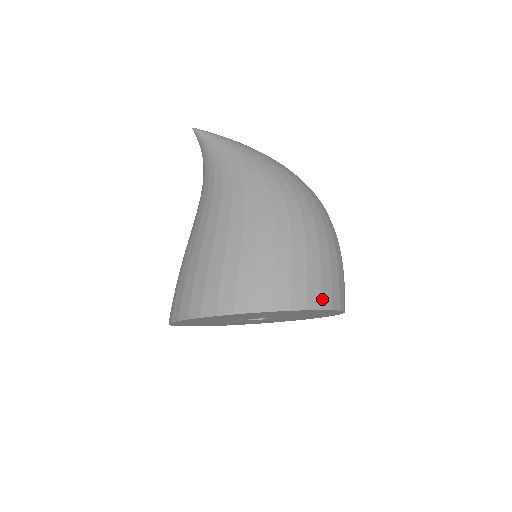
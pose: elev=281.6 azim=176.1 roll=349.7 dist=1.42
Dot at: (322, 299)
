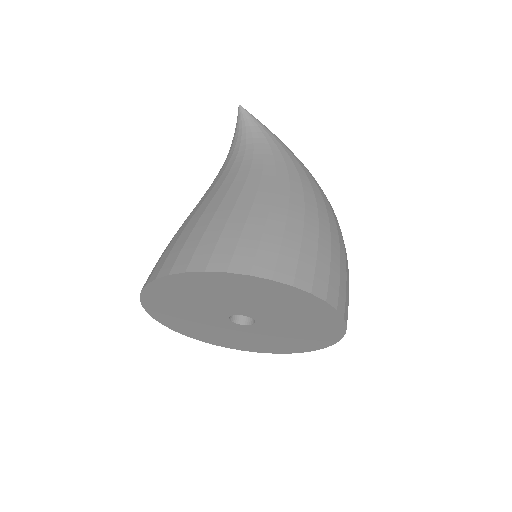
Dot at: (347, 316)
